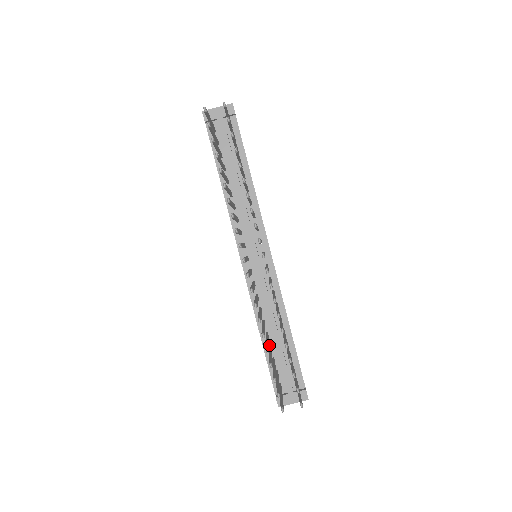
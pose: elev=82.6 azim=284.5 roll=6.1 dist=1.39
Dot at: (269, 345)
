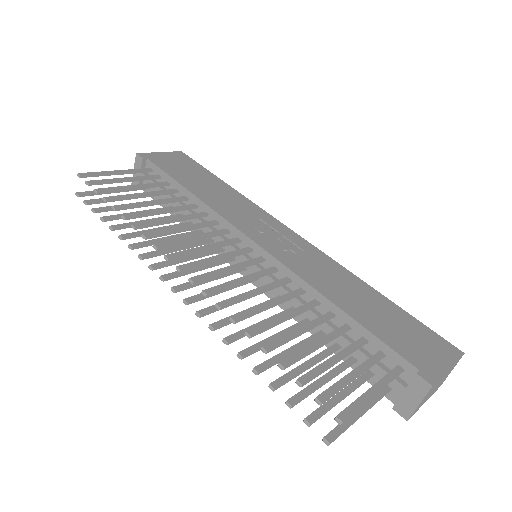
Dot at: (334, 344)
